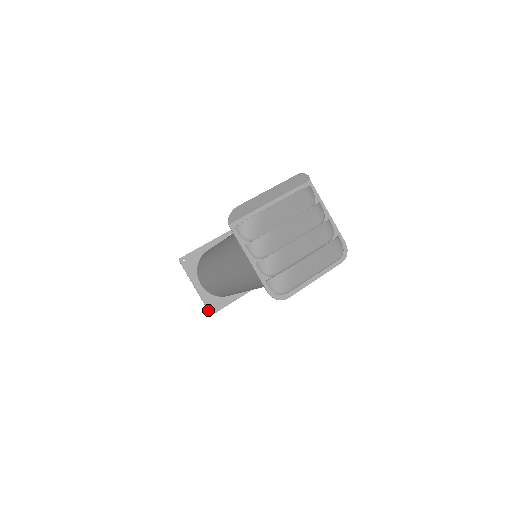
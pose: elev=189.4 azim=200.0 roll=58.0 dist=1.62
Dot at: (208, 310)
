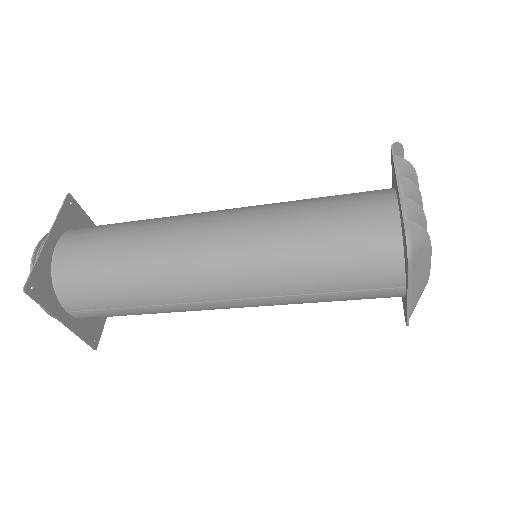
Dot at: (29, 279)
